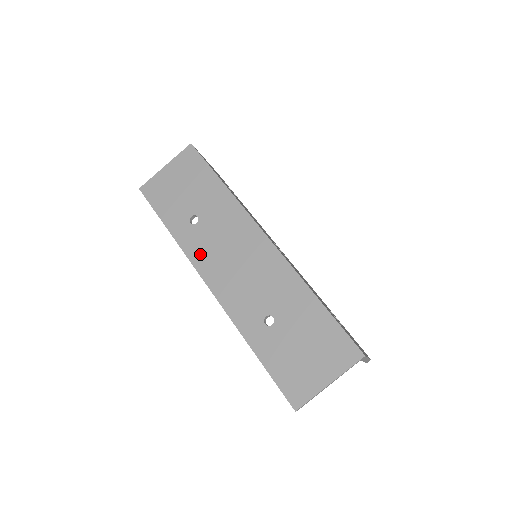
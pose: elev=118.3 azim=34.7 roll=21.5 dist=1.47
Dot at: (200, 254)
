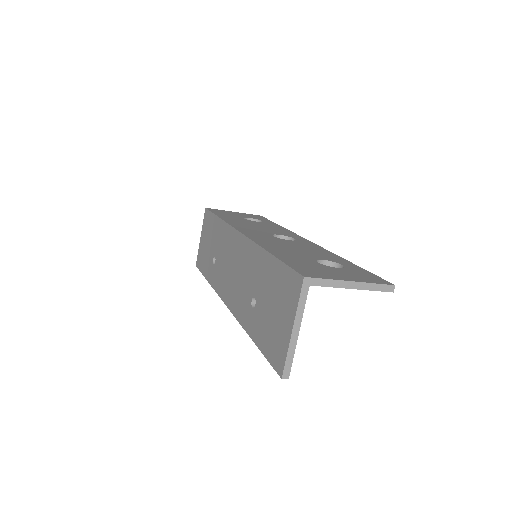
Dot at: (220, 284)
